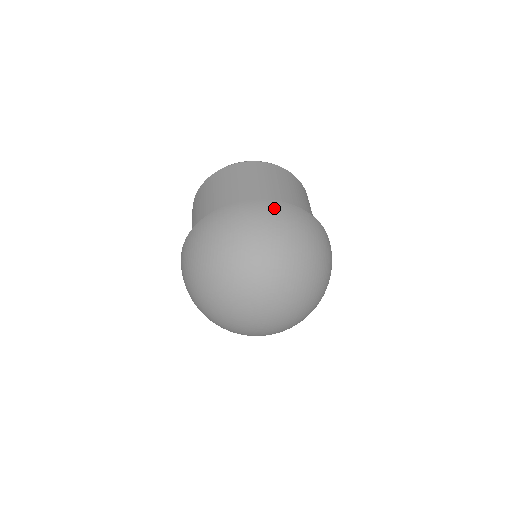
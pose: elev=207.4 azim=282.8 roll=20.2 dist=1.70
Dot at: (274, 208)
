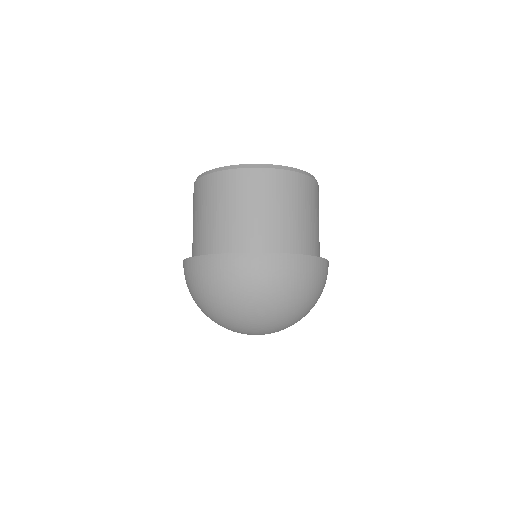
Dot at: (246, 265)
